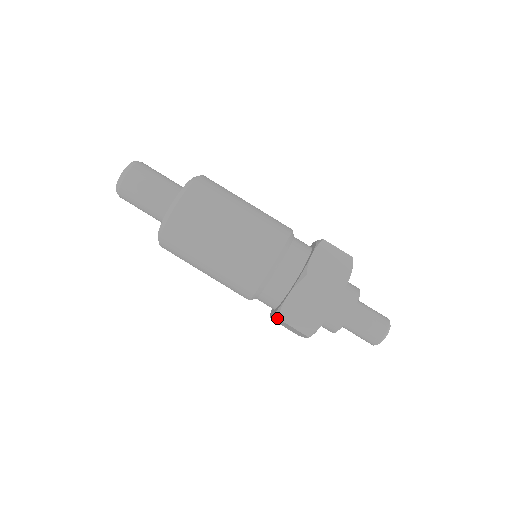
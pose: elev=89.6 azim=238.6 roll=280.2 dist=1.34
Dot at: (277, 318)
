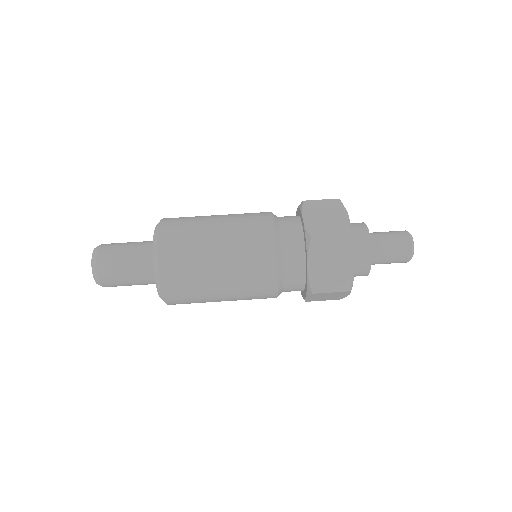
Dot at: (311, 240)
